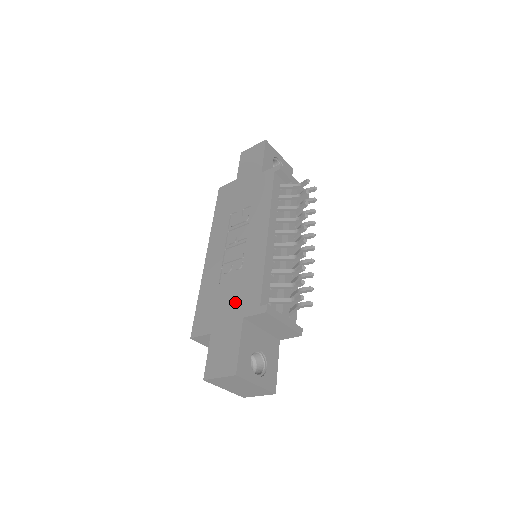
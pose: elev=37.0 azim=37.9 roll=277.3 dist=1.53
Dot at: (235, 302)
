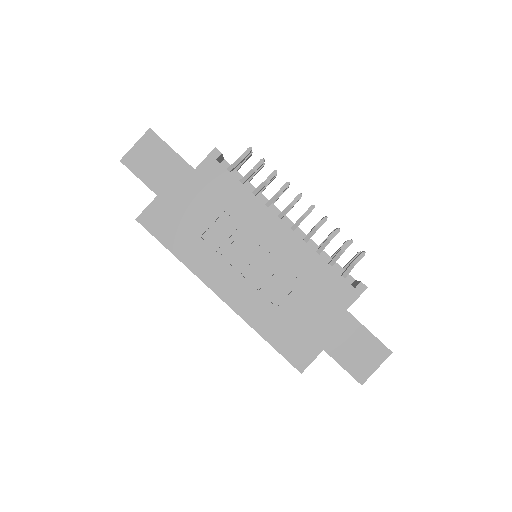
Dot at: (321, 306)
